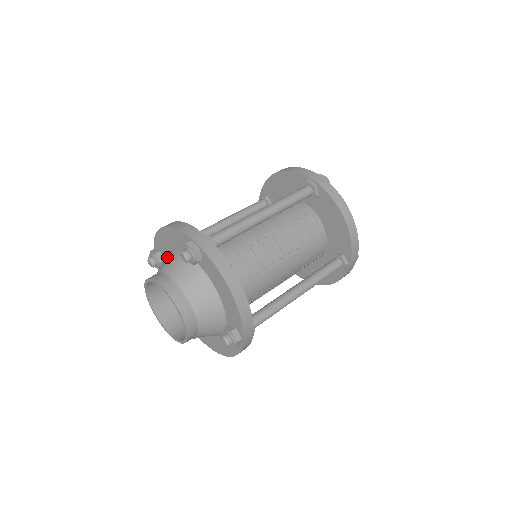
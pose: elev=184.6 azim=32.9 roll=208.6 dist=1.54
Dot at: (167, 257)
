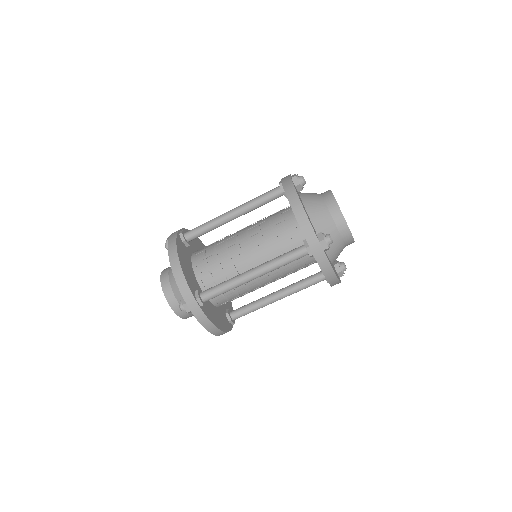
Dot at: occluded
